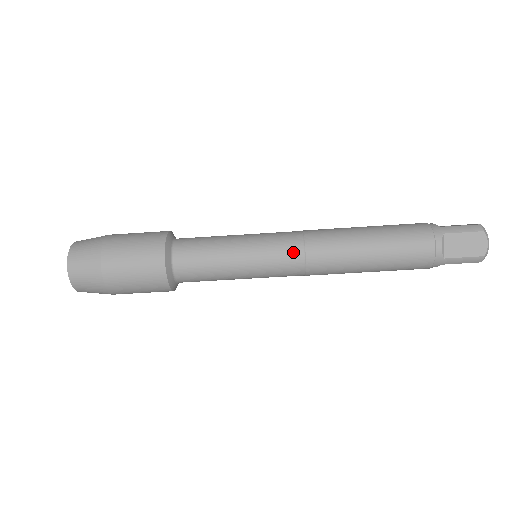
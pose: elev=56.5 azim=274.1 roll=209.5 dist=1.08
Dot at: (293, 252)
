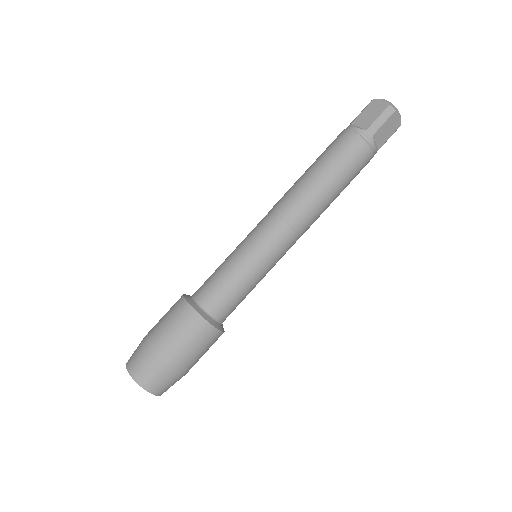
Dot at: (267, 220)
